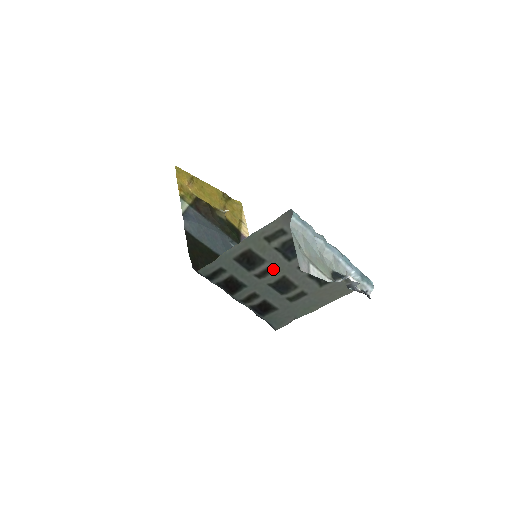
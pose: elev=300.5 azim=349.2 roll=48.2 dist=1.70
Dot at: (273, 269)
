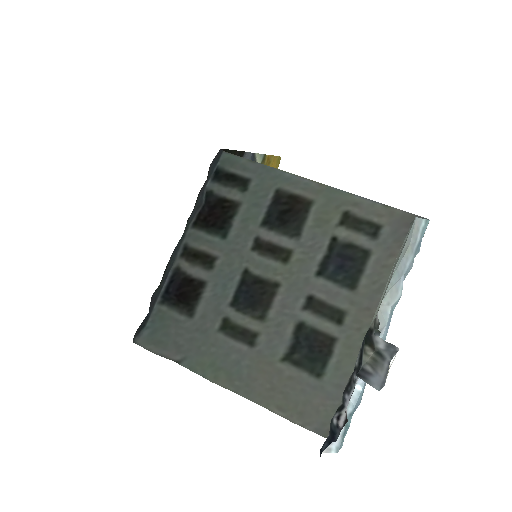
Dot at: (286, 259)
